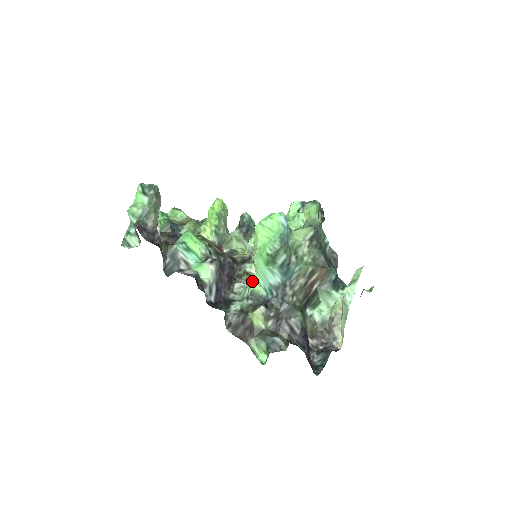
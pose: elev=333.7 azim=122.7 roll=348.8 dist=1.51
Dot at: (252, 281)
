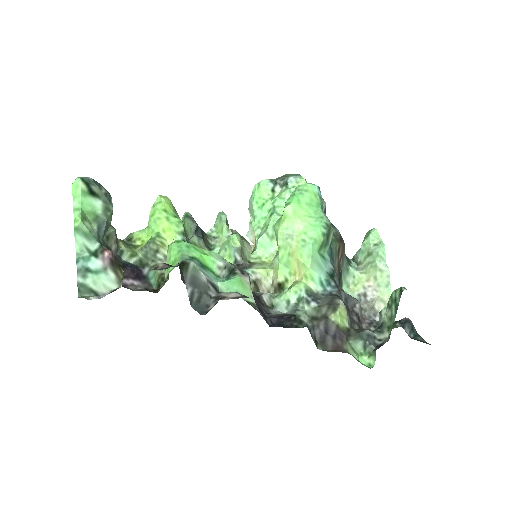
Dot at: (257, 291)
